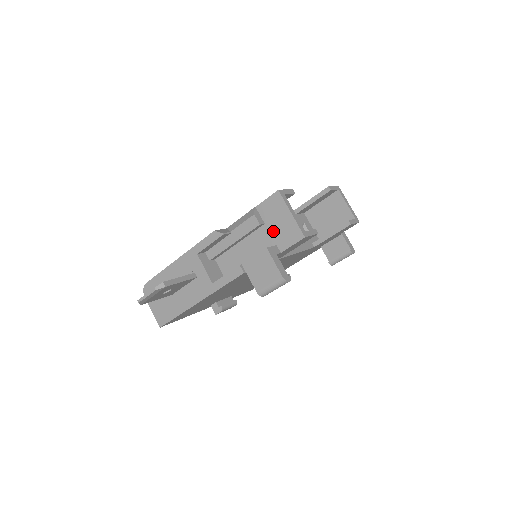
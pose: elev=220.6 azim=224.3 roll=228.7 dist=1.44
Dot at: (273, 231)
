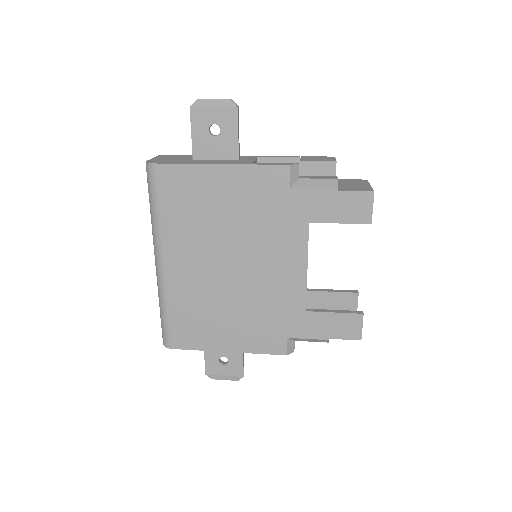
Dot at: occluded
